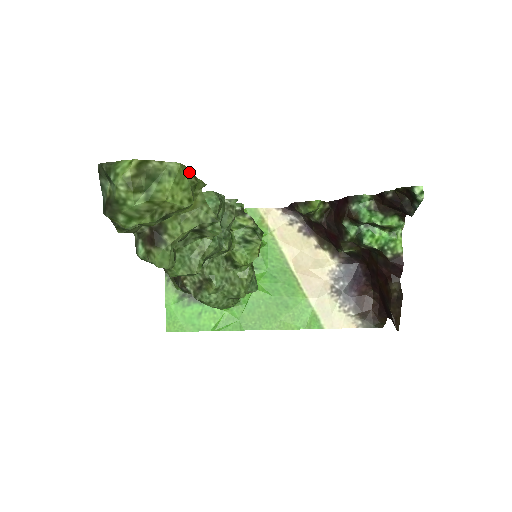
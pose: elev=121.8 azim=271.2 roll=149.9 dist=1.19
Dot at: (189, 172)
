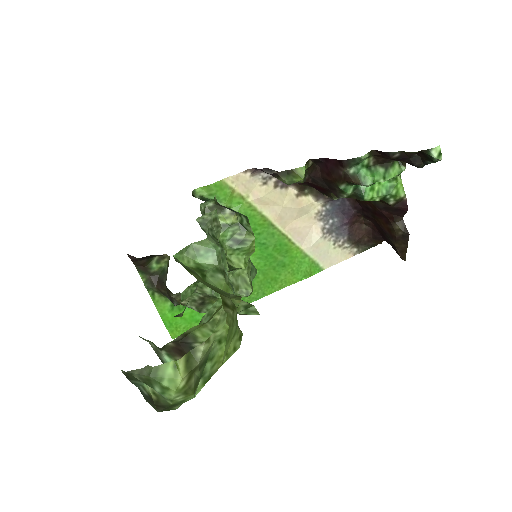
Dot at: (231, 314)
